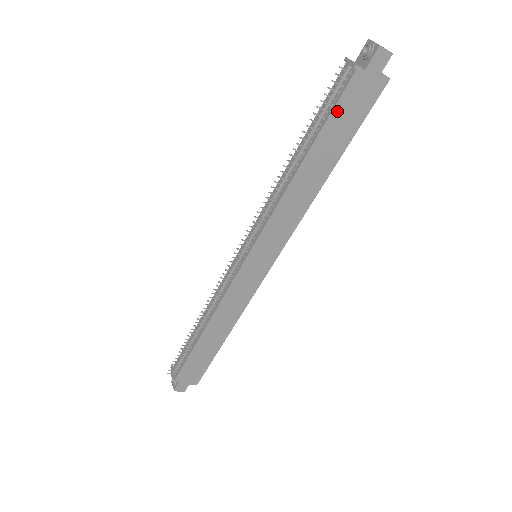
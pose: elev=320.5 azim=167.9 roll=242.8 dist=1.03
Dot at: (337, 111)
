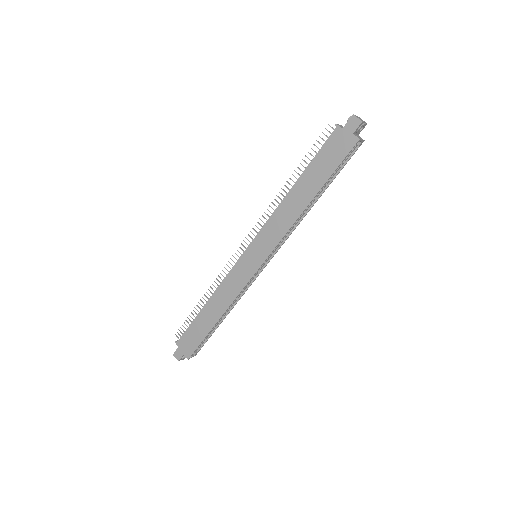
Dot at: (321, 153)
